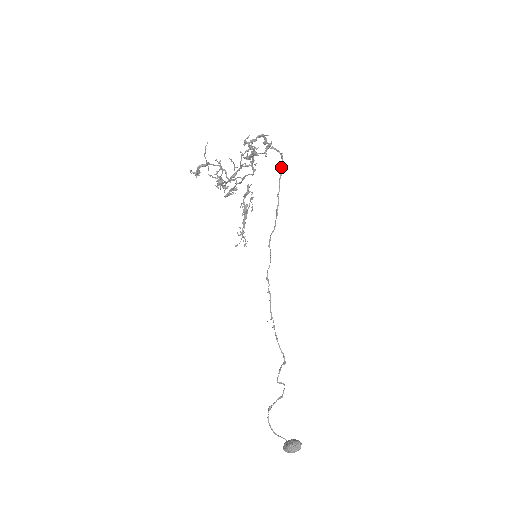
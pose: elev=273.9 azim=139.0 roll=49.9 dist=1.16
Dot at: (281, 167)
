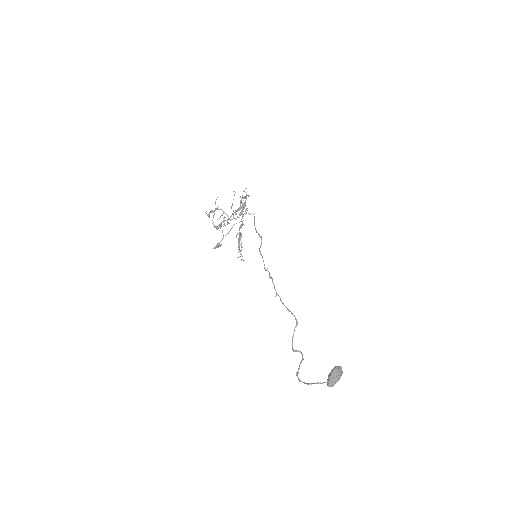
Dot at: (254, 221)
